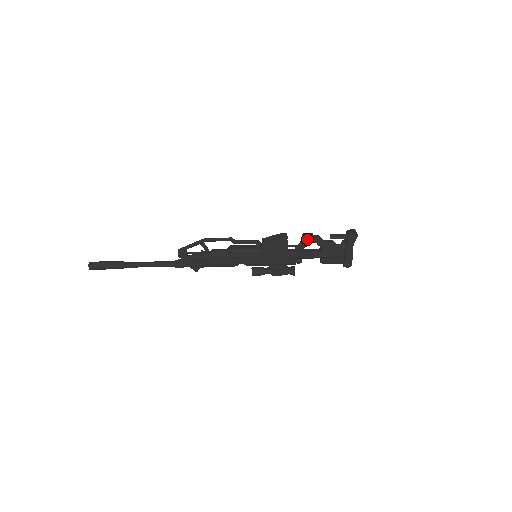
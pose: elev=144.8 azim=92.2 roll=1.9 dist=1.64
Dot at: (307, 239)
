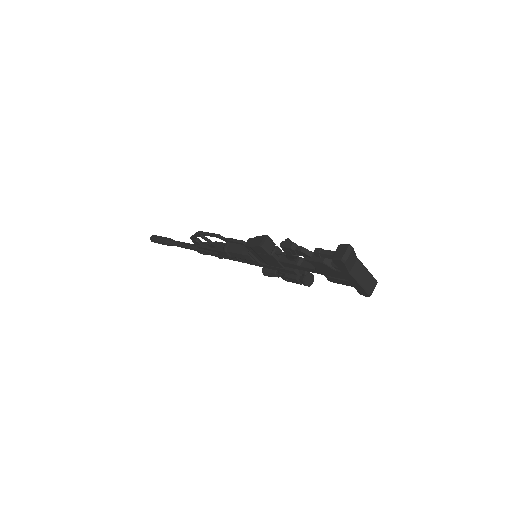
Dot at: (287, 251)
